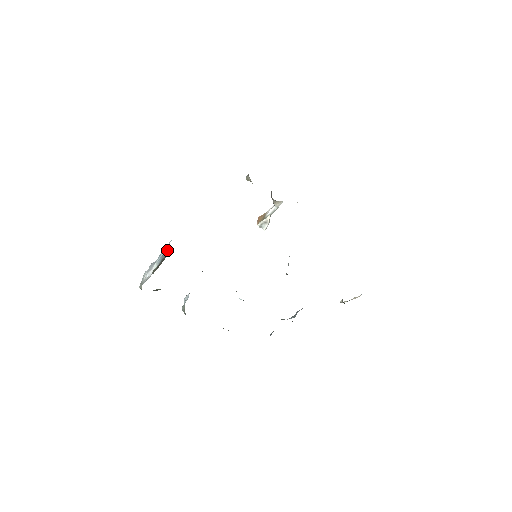
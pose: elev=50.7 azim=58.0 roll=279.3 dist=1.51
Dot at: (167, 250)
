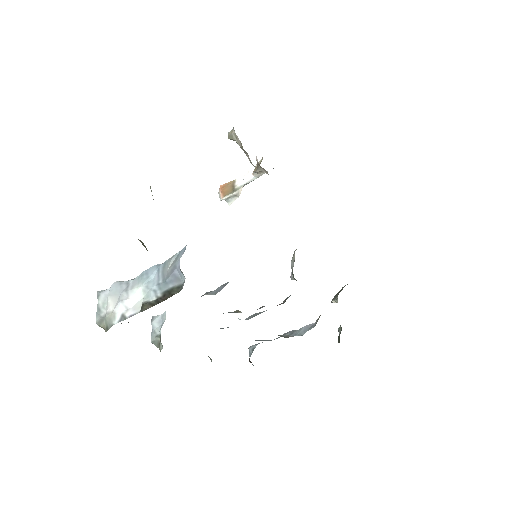
Dot at: (184, 278)
